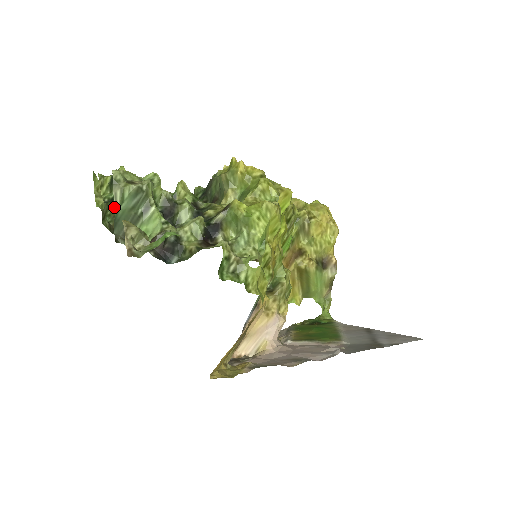
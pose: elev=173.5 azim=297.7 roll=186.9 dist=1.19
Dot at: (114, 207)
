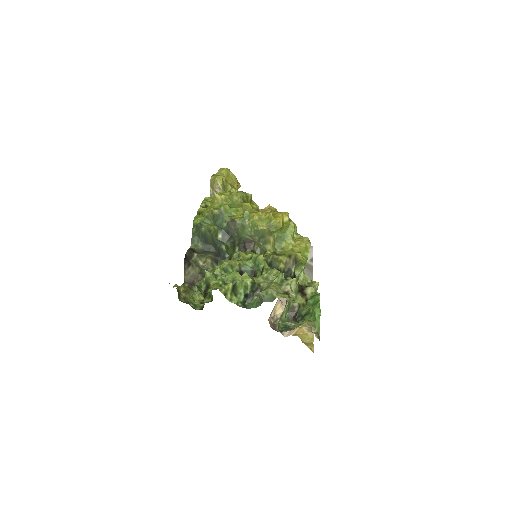
Dot at: (285, 317)
